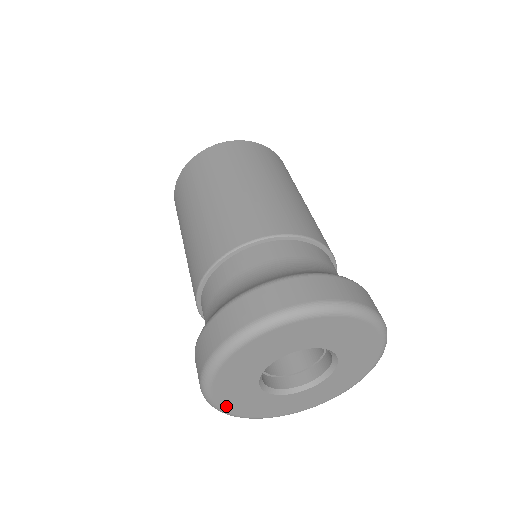
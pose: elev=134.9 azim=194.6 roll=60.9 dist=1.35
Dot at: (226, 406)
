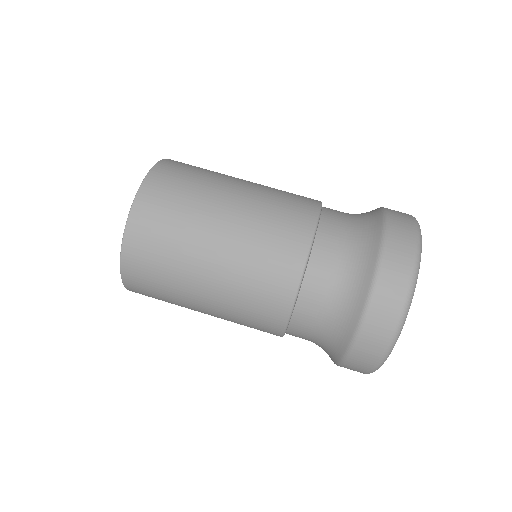
Dot at: occluded
